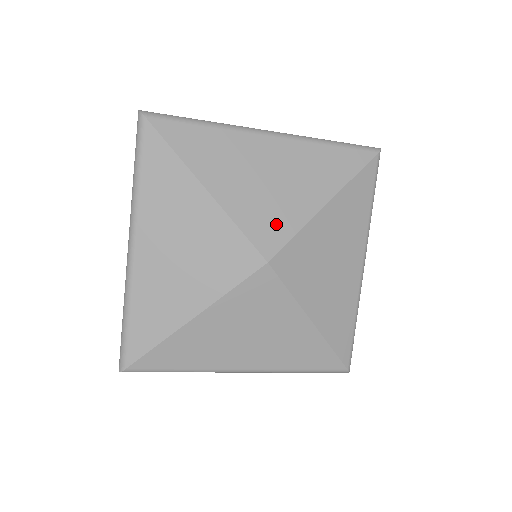
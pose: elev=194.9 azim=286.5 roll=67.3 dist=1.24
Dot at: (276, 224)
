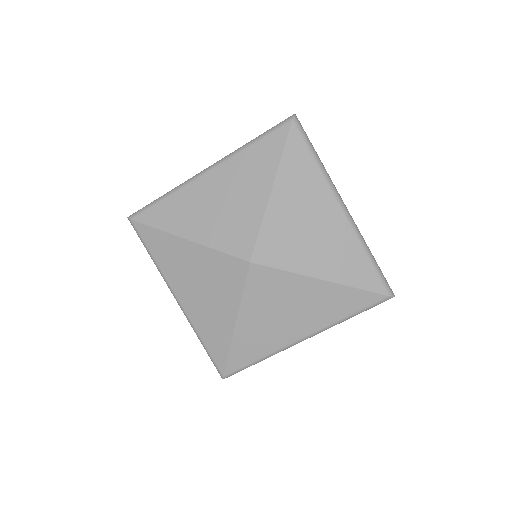
Dot at: (242, 231)
